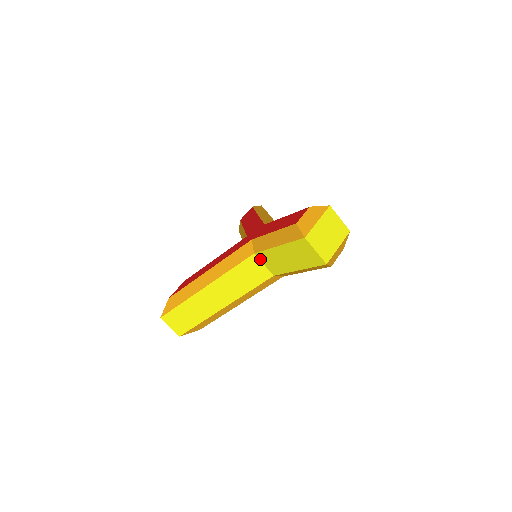
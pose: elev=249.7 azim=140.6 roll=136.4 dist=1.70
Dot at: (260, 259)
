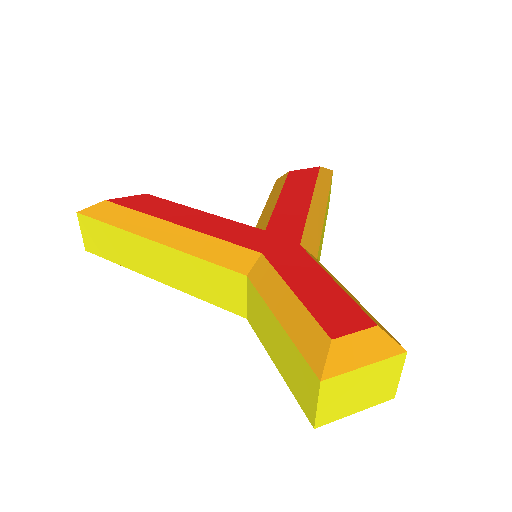
Dot at: (248, 289)
